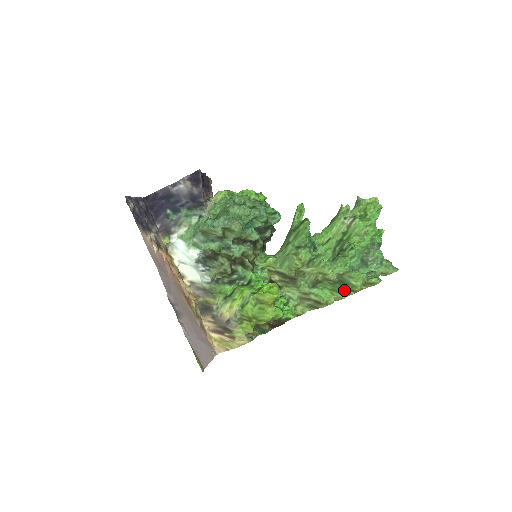
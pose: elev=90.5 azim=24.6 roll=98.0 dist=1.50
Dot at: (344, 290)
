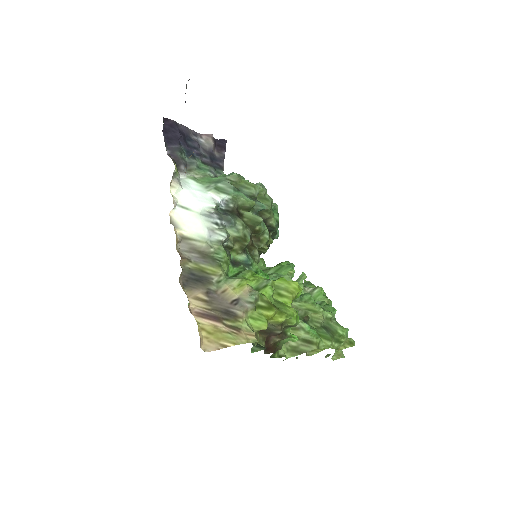
Dot at: (332, 337)
